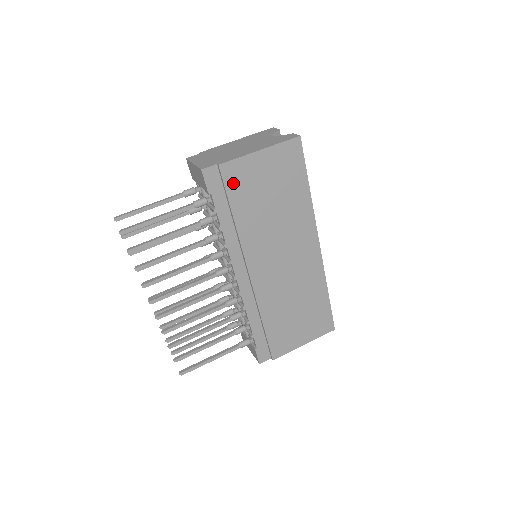
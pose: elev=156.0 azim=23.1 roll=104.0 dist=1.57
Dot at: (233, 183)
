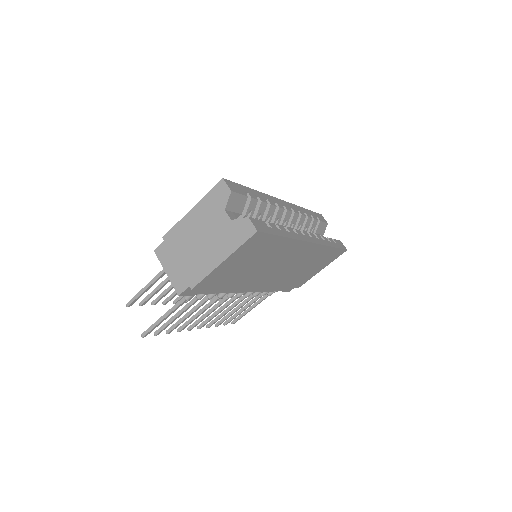
Dot at: (211, 284)
